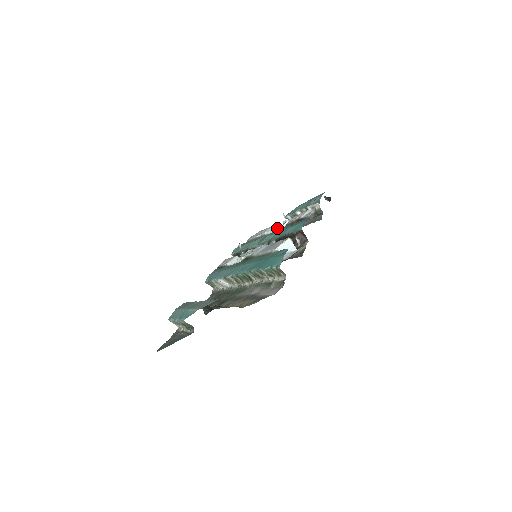
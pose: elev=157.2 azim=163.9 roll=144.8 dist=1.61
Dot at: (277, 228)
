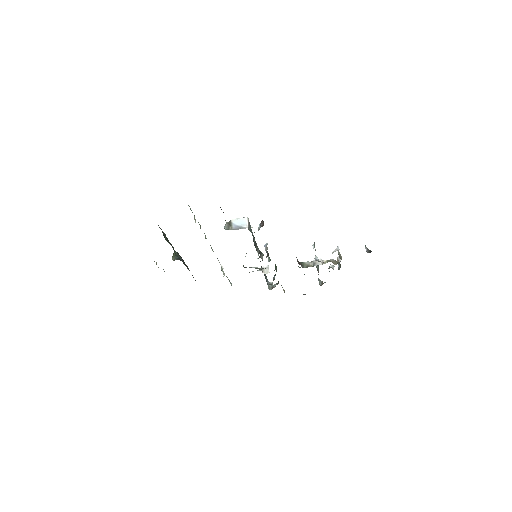
Dot at: occluded
